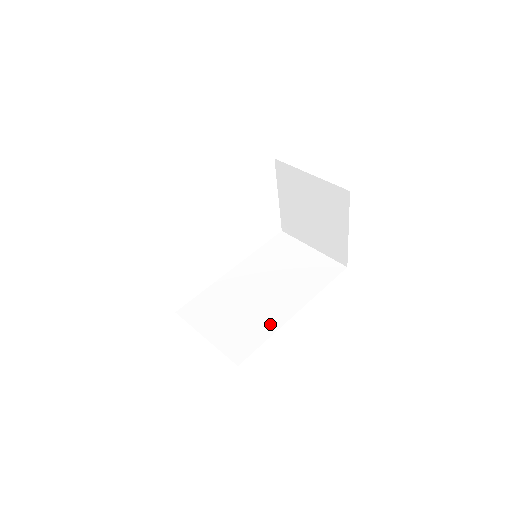
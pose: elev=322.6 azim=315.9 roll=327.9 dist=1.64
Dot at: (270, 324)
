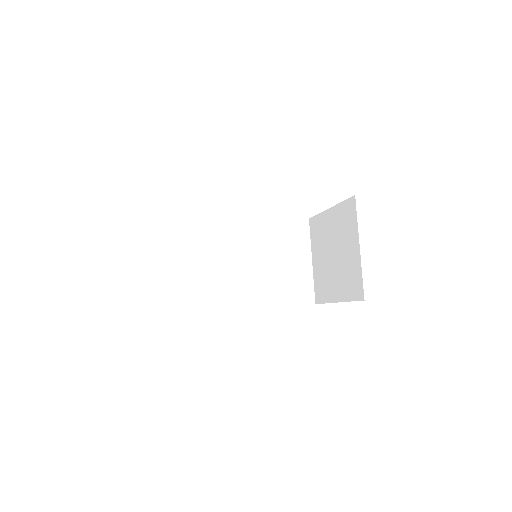
Dot at: (219, 299)
